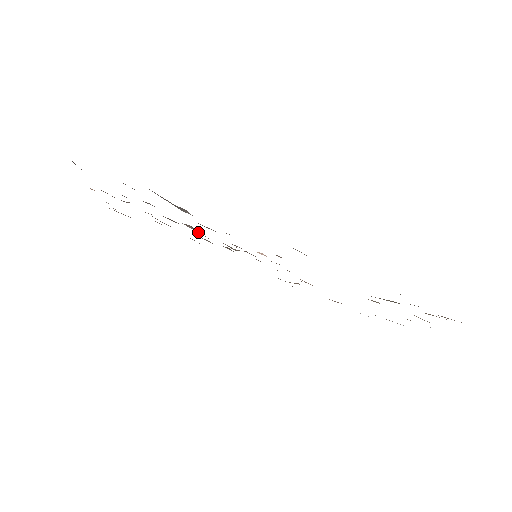
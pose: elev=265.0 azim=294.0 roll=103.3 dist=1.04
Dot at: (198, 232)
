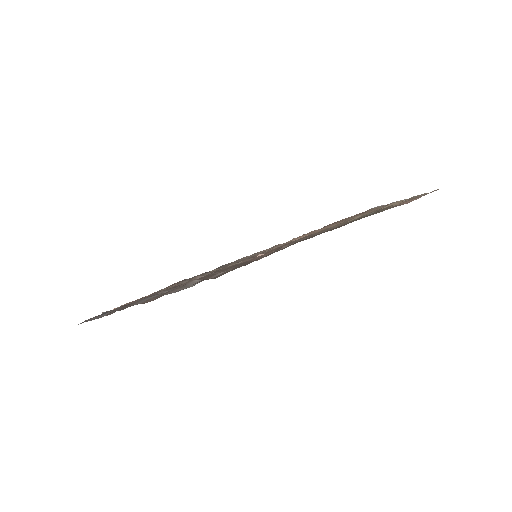
Dot at: occluded
